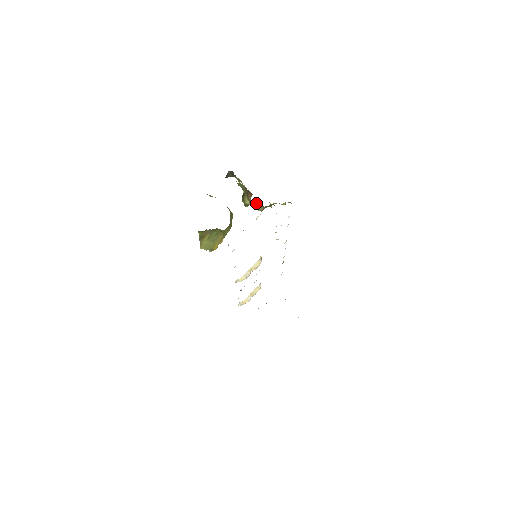
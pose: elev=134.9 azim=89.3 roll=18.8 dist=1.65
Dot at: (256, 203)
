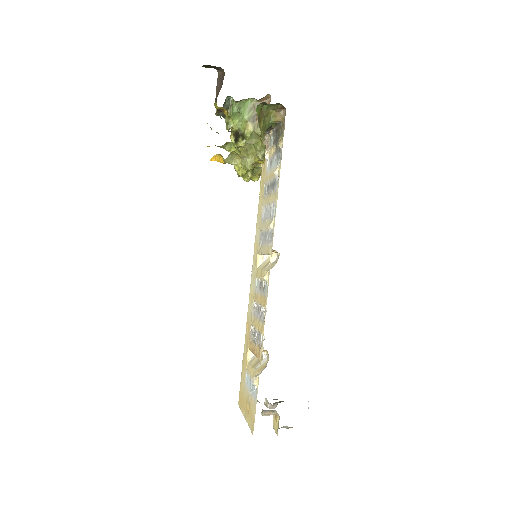
Dot at: occluded
